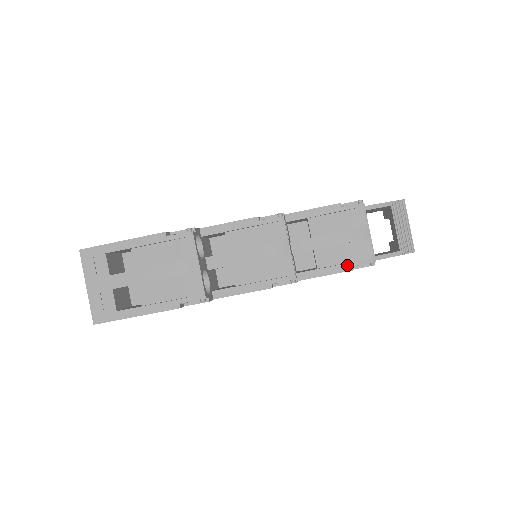
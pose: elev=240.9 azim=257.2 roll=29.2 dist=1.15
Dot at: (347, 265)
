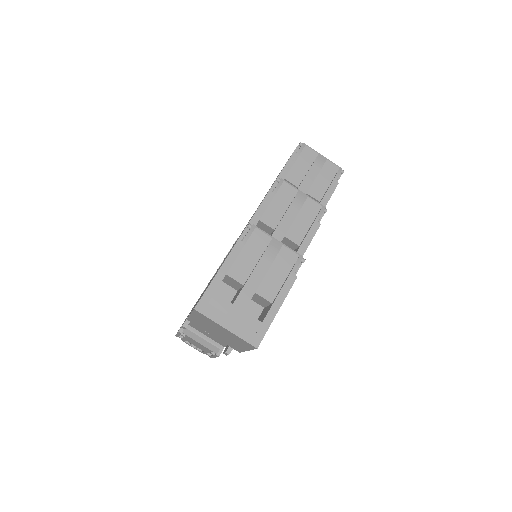
Dot at: (333, 183)
